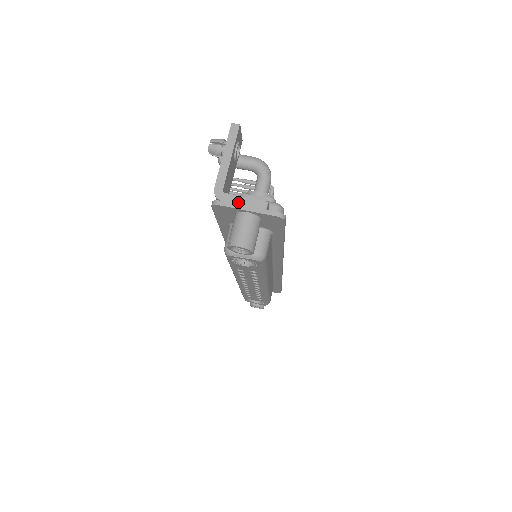
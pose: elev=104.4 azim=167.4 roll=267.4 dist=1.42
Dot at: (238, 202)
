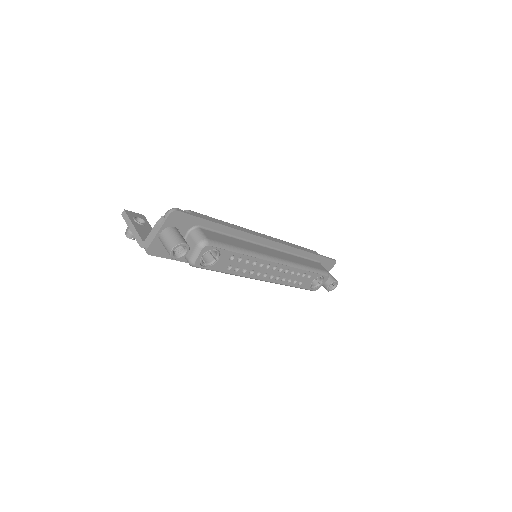
Dot at: (152, 235)
